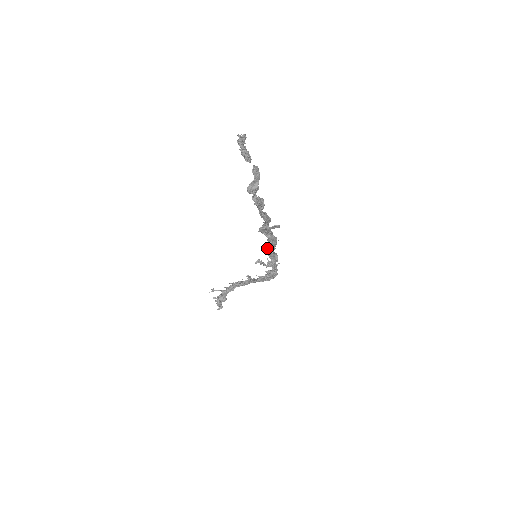
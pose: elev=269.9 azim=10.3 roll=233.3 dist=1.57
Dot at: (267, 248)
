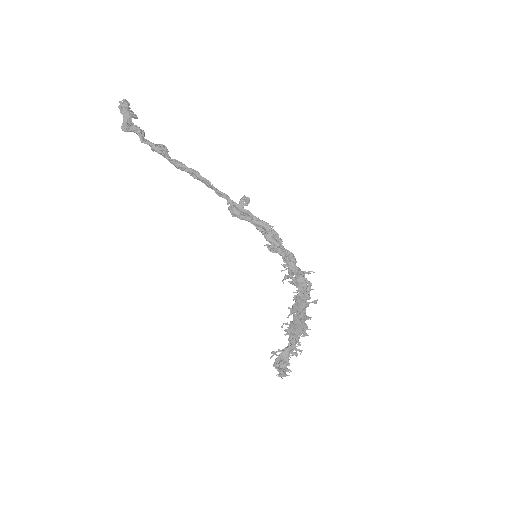
Dot at: occluded
